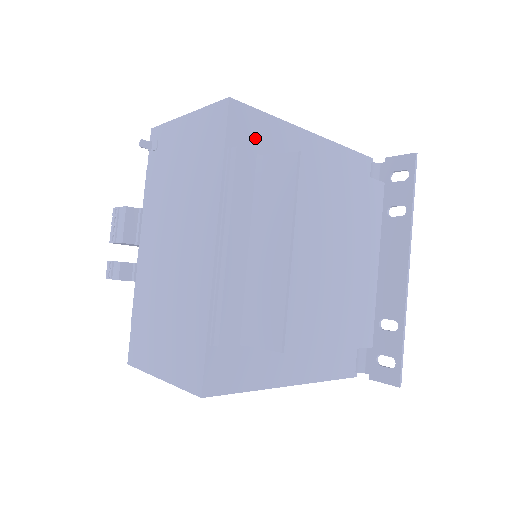
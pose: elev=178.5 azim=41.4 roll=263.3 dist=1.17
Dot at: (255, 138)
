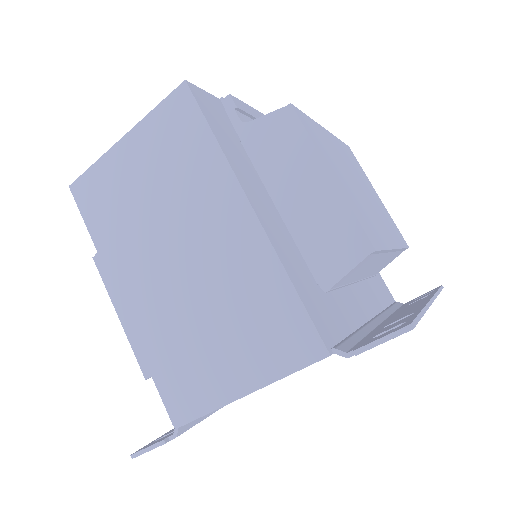
Dot at: occluded
